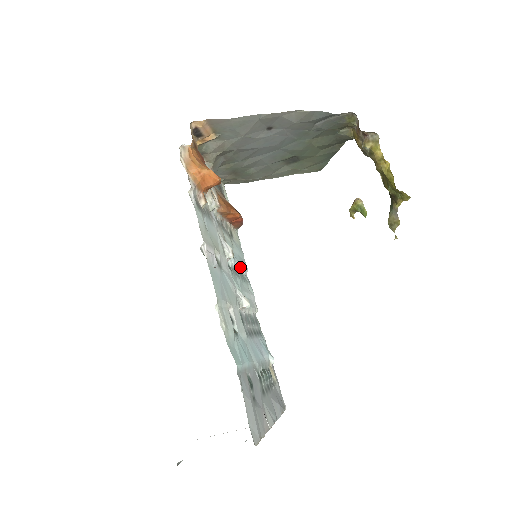
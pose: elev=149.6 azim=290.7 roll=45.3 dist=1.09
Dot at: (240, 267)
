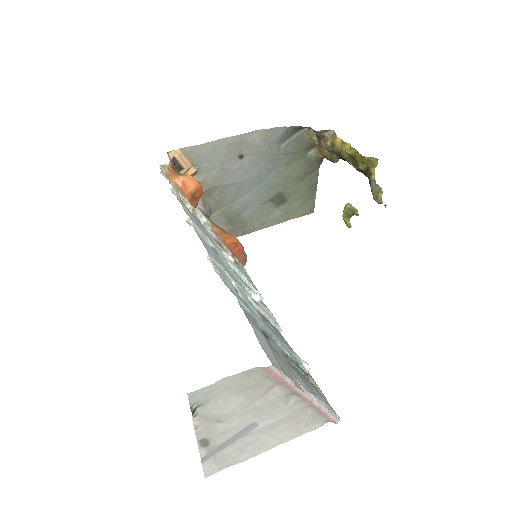
Dot at: (250, 285)
